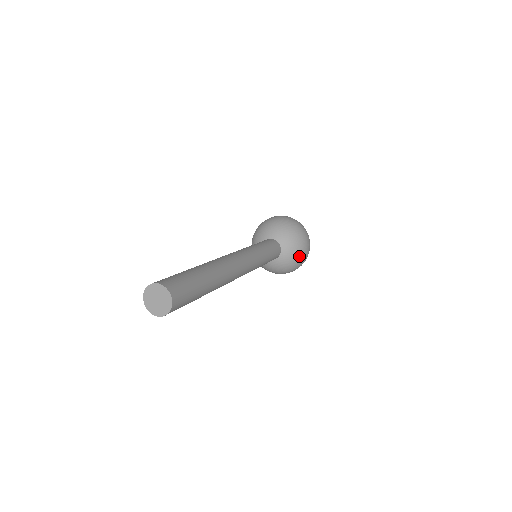
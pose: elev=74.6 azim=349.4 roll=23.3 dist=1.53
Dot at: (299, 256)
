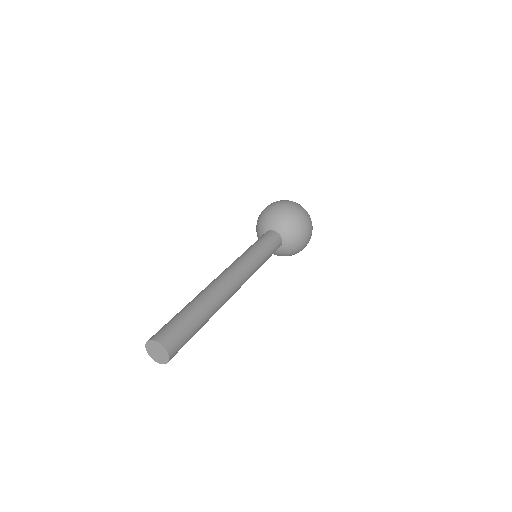
Dot at: (300, 245)
